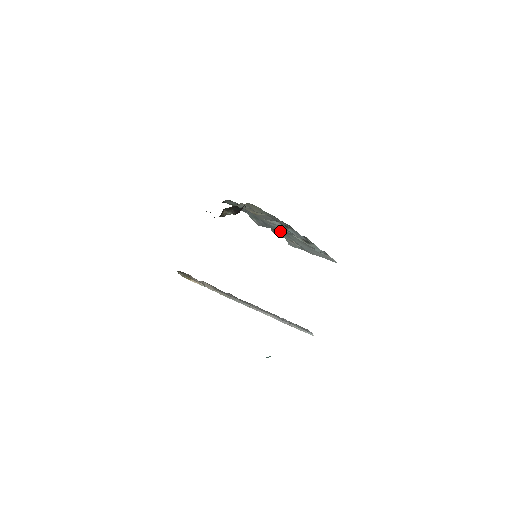
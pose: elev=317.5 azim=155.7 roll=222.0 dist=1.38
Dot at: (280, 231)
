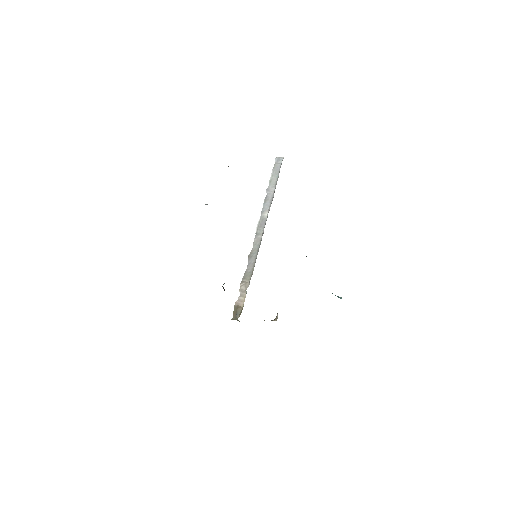
Dot at: occluded
